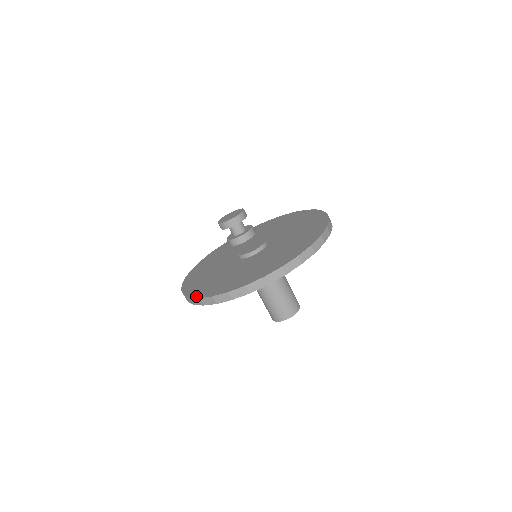
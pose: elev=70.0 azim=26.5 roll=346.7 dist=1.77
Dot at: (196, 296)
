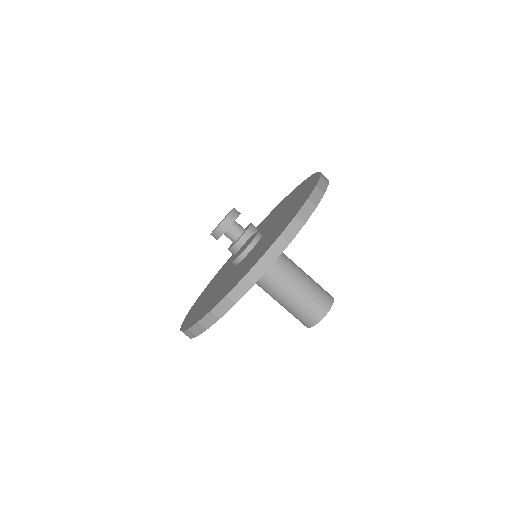
Dot at: (186, 328)
